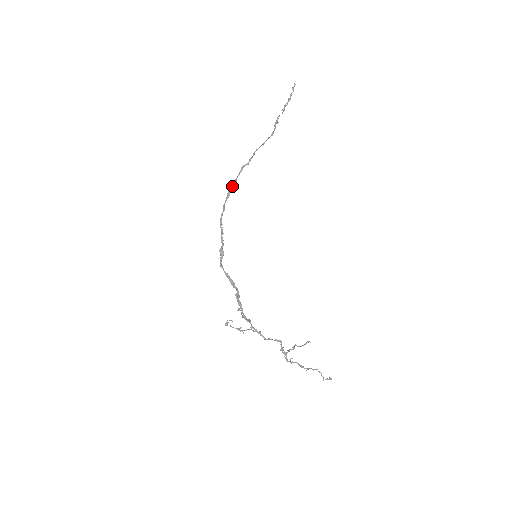
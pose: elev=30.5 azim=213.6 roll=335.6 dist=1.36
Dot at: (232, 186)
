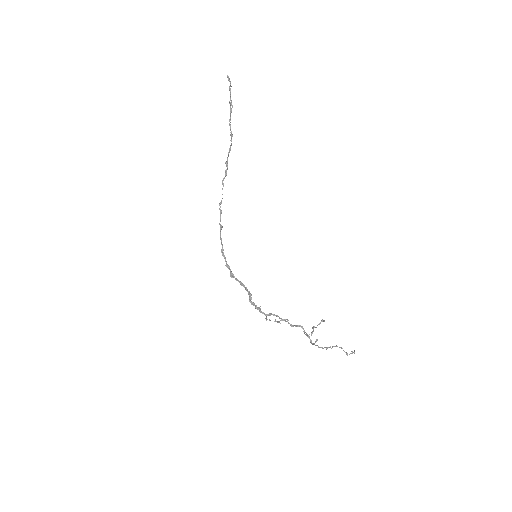
Dot at: (221, 203)
